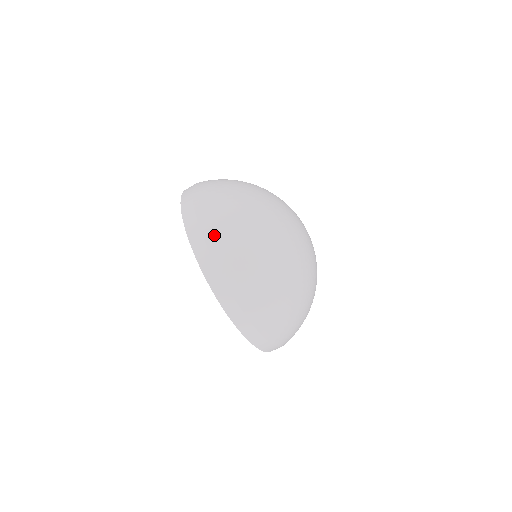
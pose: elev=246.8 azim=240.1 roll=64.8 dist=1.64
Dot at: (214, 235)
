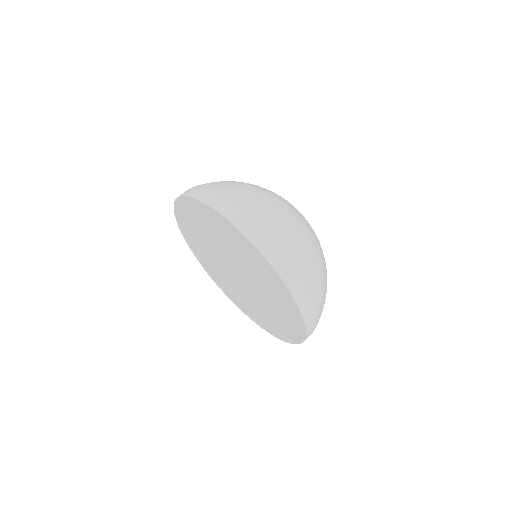
Dot at: occluded
